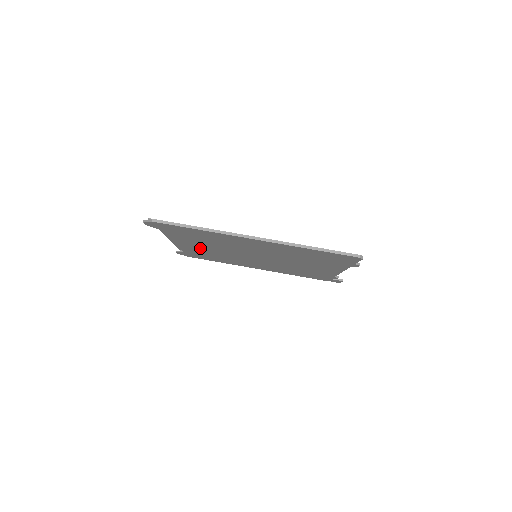
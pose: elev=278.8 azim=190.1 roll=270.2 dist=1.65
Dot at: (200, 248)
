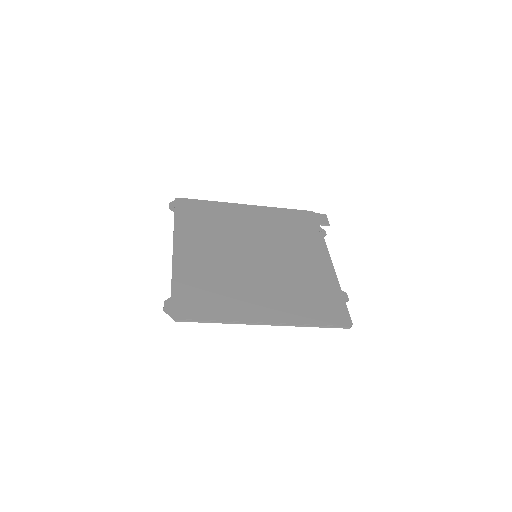
Dot at: (202, 249)
